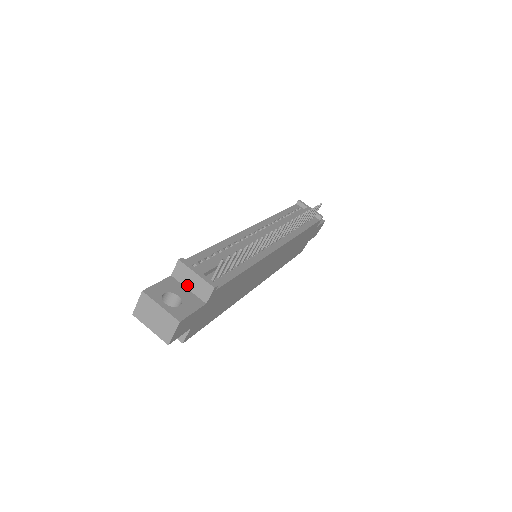
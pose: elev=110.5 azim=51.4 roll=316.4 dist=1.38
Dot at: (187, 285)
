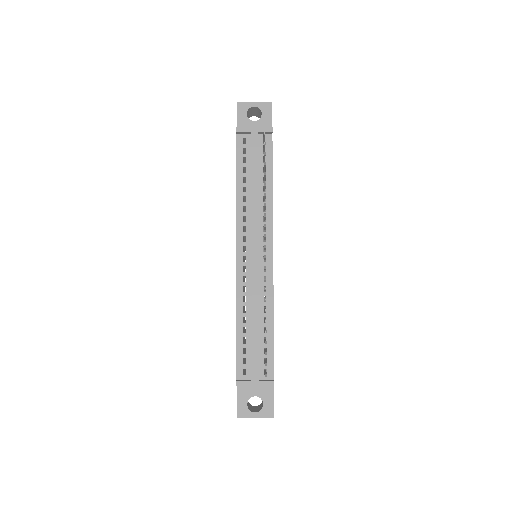
Dot at: occluded
